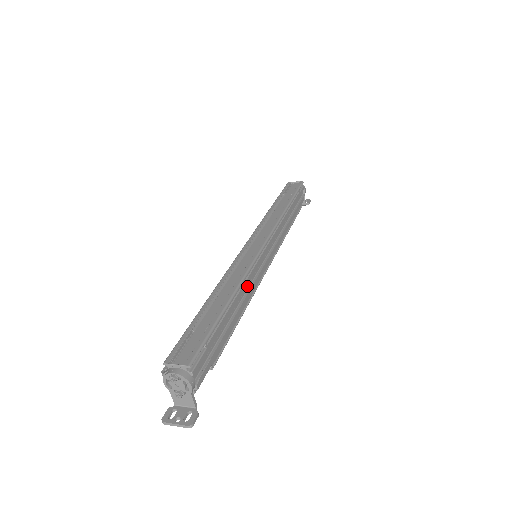
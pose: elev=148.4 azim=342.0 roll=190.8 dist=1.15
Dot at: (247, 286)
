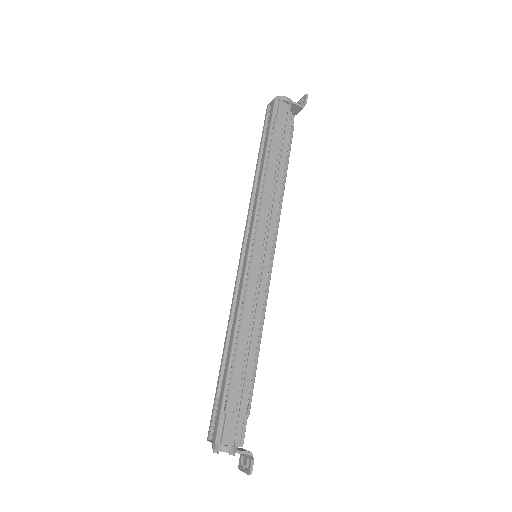
Dot at: (253, 307)
